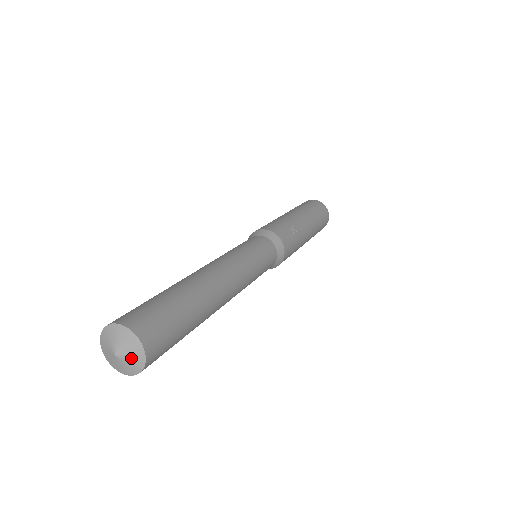
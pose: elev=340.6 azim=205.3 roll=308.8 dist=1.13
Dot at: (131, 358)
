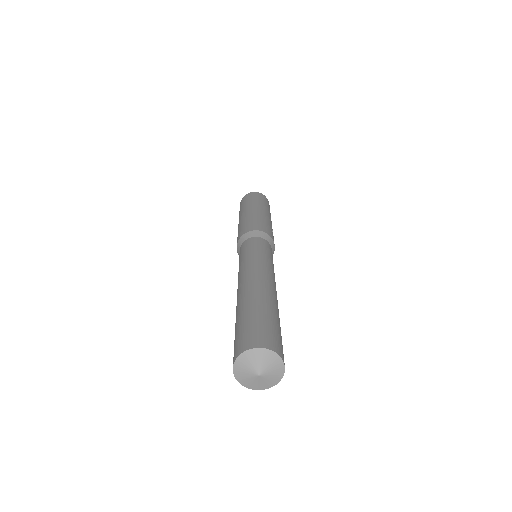
Dot at: (269, 380)
